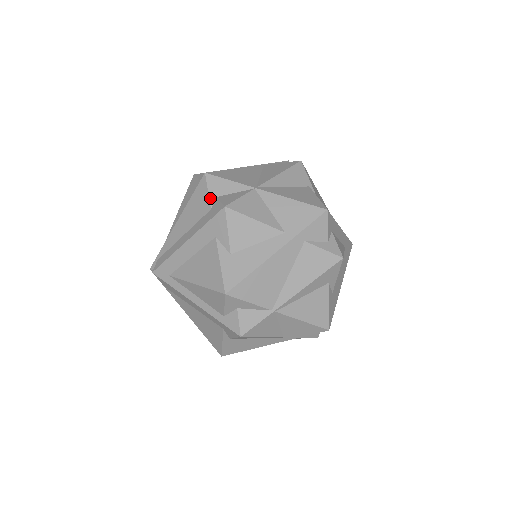
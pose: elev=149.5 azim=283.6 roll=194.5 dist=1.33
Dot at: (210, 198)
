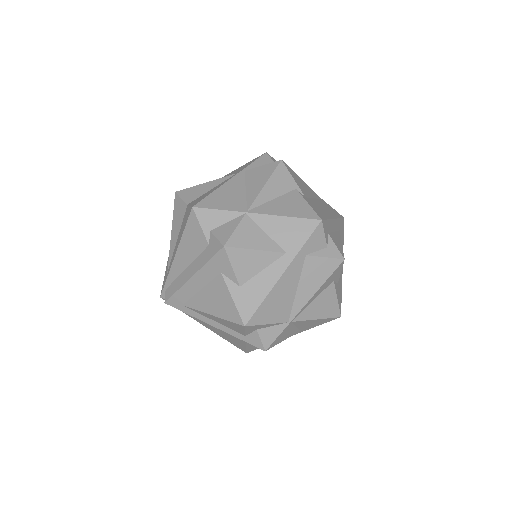
Dot at: (205, 233)
